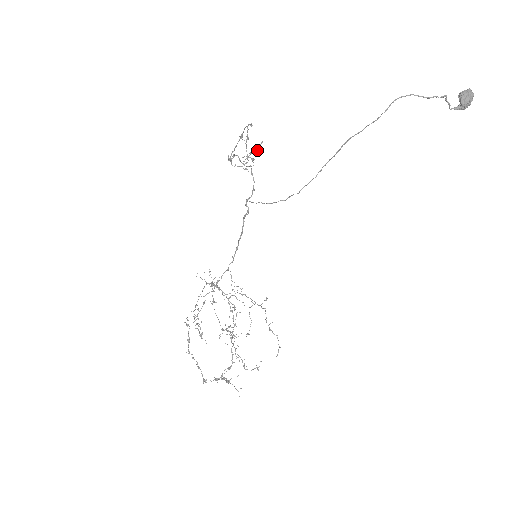
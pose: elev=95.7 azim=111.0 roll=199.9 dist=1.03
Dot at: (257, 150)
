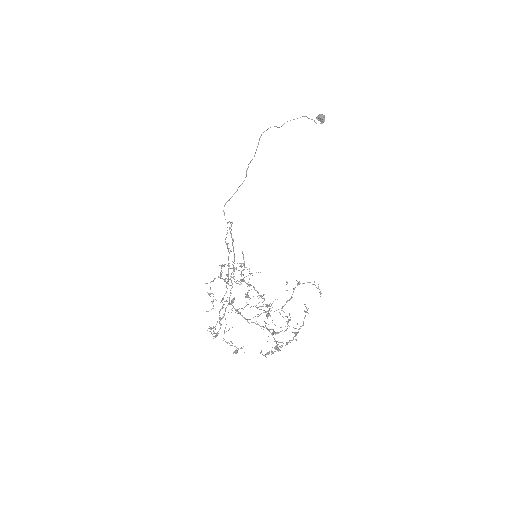
Dot at: (244, 267)
